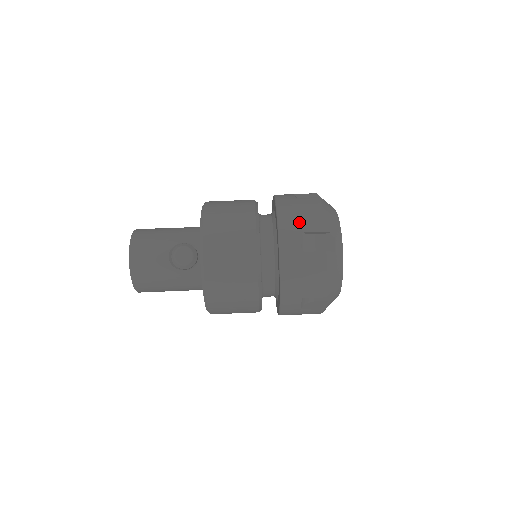
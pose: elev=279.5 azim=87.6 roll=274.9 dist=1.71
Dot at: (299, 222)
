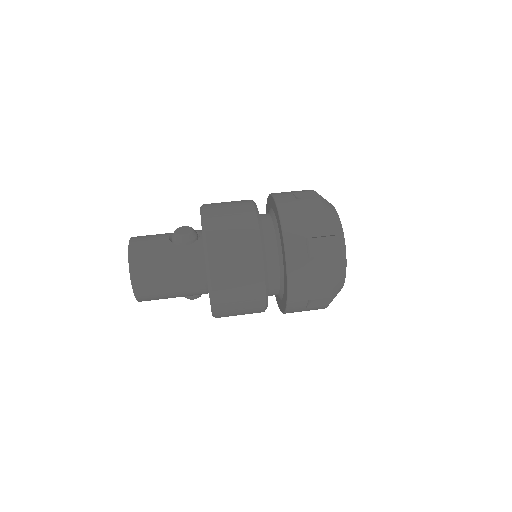
Dot at: occluded
